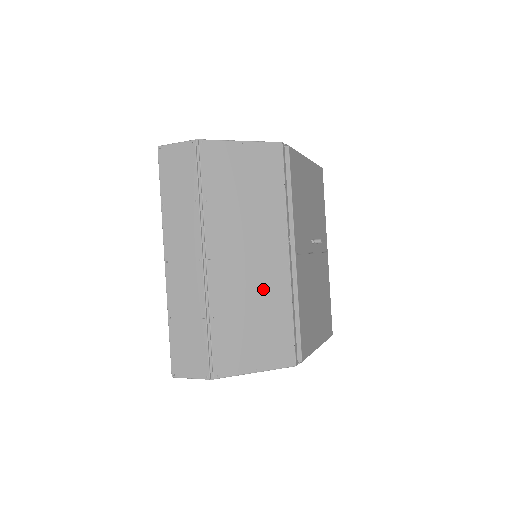
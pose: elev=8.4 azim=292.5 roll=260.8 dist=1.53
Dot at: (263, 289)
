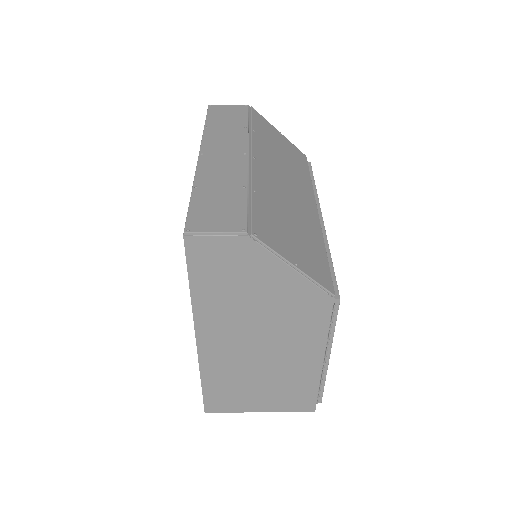
Dot at: (299, 213)
